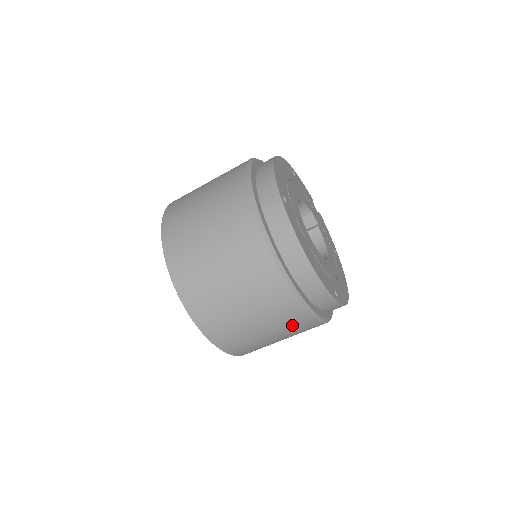
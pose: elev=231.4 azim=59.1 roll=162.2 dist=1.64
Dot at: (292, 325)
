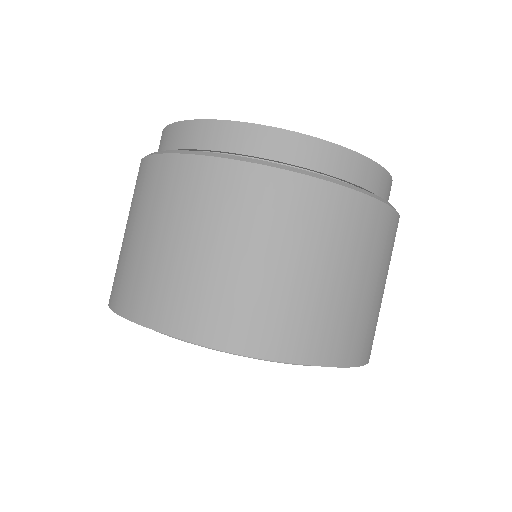
Dot at: (246, 205)
